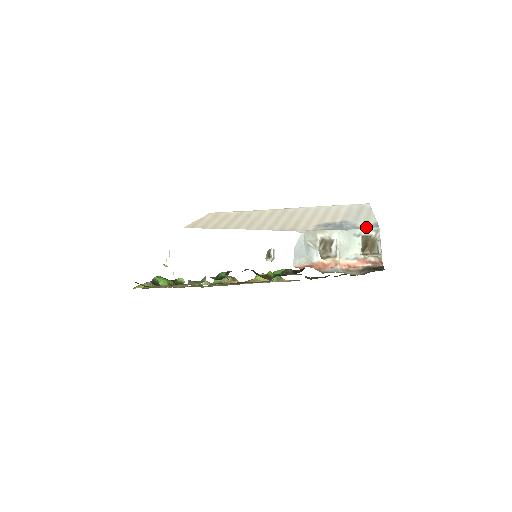
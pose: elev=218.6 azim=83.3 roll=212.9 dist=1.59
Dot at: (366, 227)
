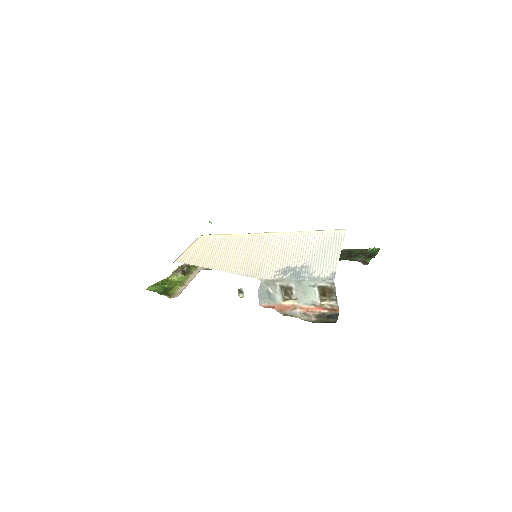
Dot at: (321, 279)
